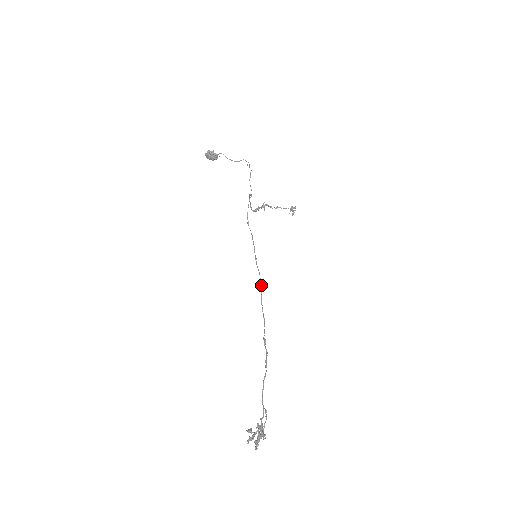
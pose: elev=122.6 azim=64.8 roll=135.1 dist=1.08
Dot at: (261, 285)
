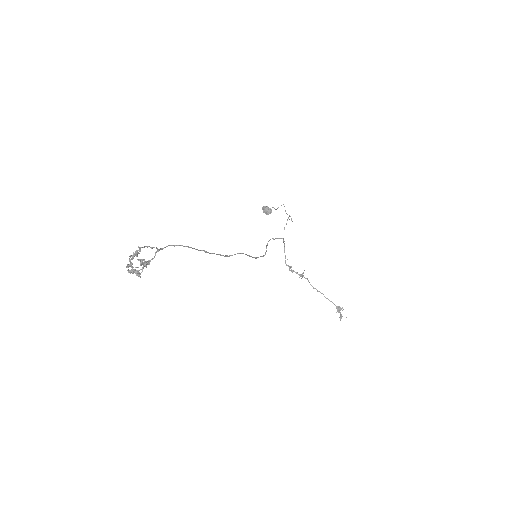
Dot at: occluded
